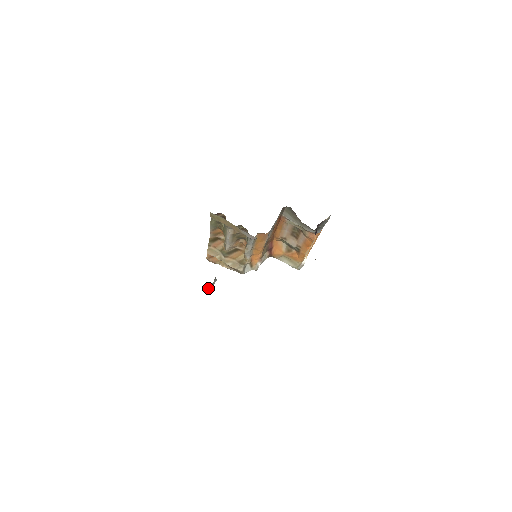
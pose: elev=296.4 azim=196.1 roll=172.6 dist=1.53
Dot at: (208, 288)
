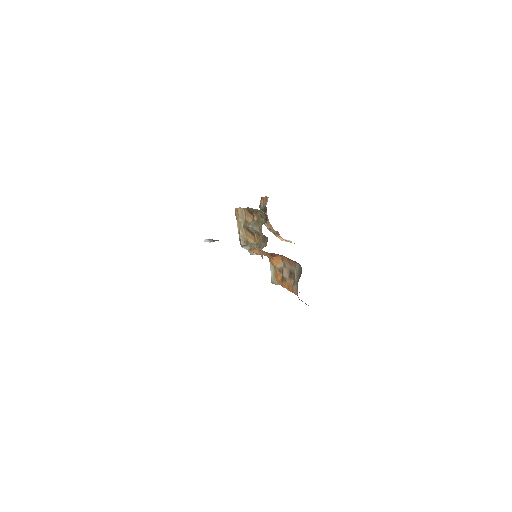
Dot at: (207, 239)
